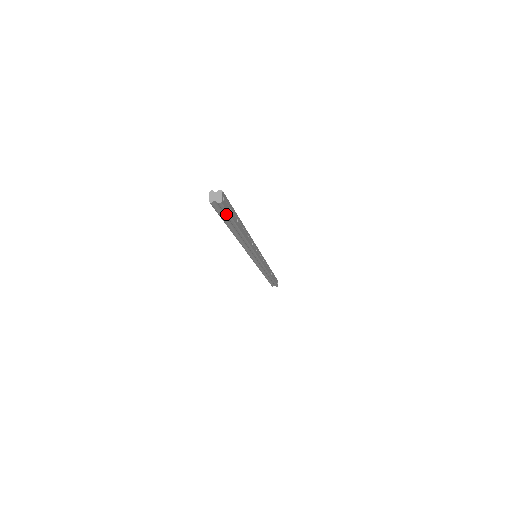
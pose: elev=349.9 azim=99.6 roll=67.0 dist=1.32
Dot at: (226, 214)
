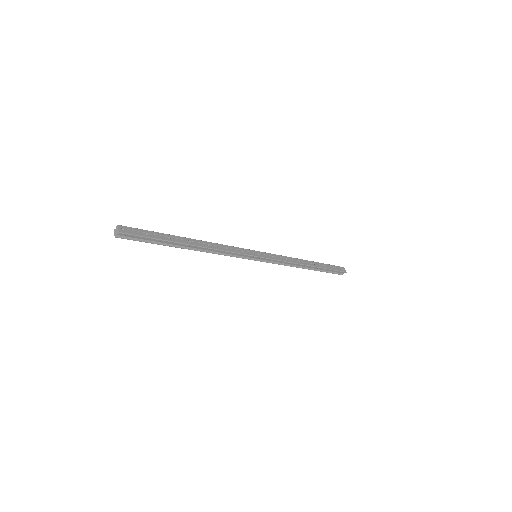
Dot at: (142, 238)
